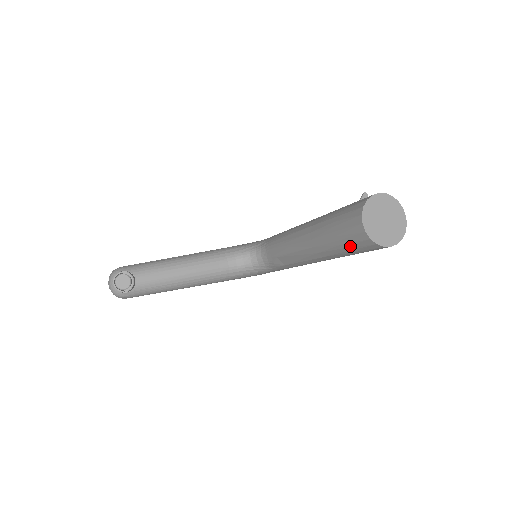
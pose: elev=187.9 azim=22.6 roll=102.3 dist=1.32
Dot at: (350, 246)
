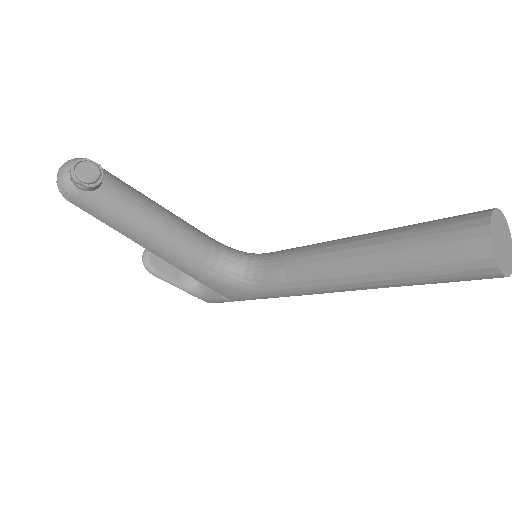
Dot at: (442, 257)
